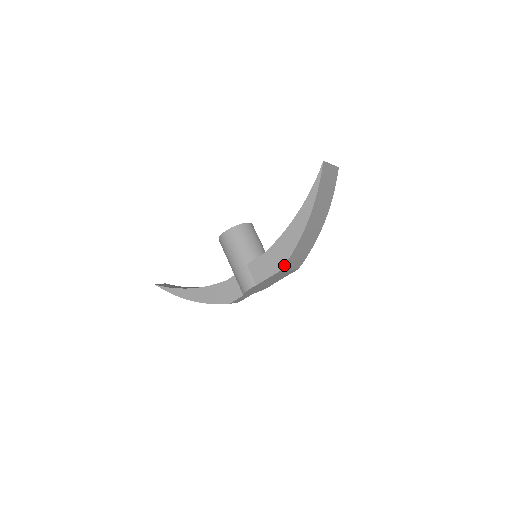
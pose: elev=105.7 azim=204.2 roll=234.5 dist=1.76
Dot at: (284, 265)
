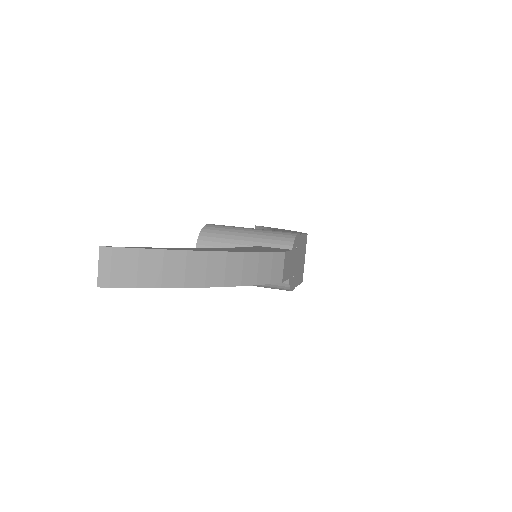
Dot at: (305, 233)
